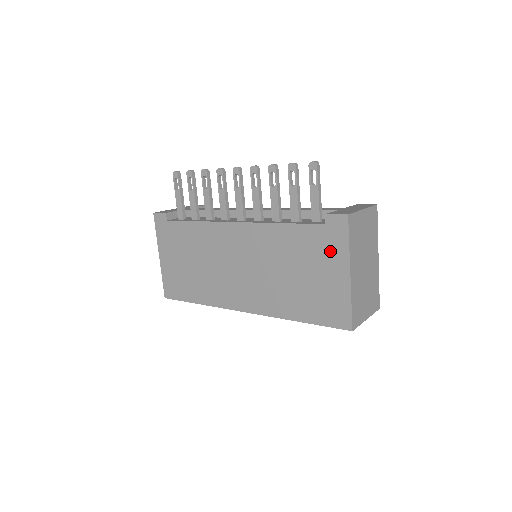
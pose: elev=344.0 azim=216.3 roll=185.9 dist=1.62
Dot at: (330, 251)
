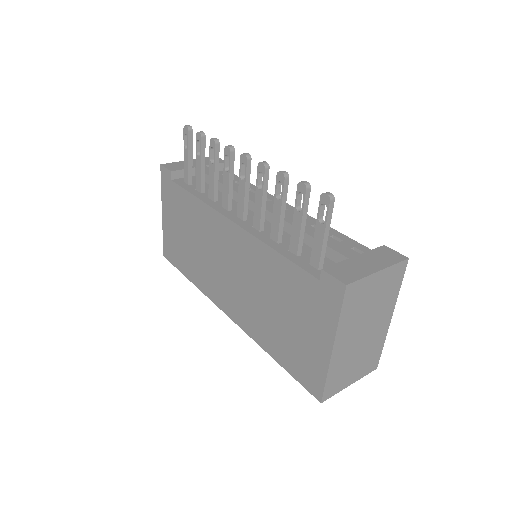
Dot at: (318, 312)
